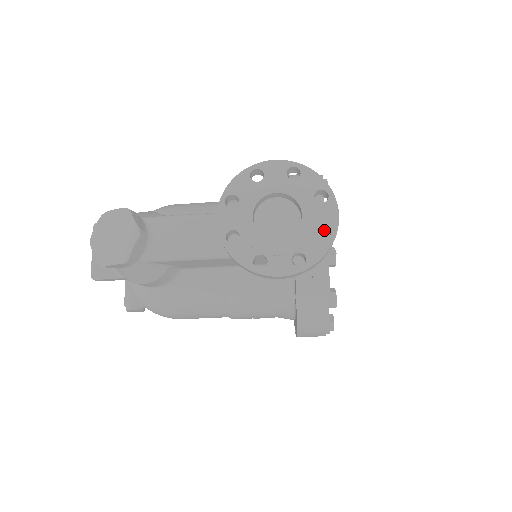
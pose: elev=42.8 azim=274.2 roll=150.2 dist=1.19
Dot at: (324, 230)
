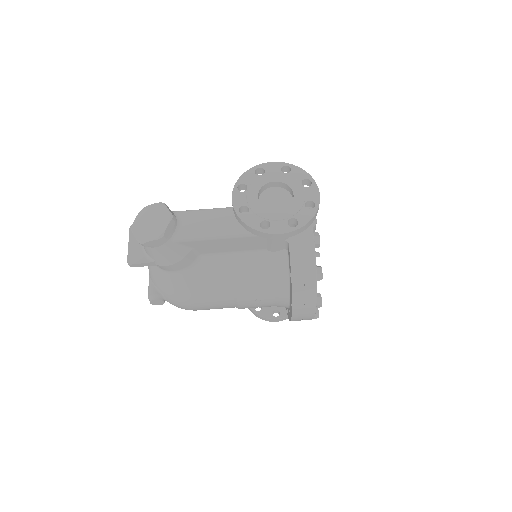
Dot at: occluded
